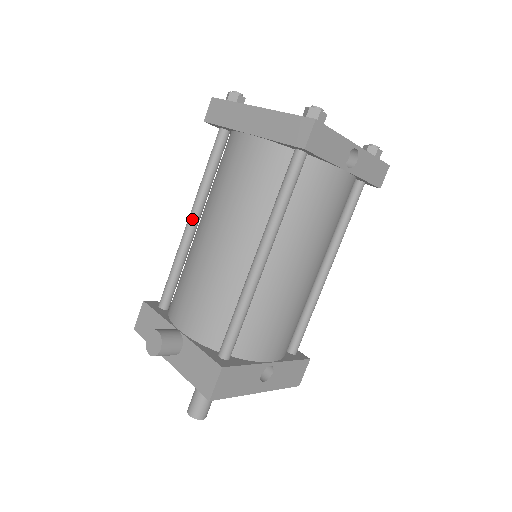
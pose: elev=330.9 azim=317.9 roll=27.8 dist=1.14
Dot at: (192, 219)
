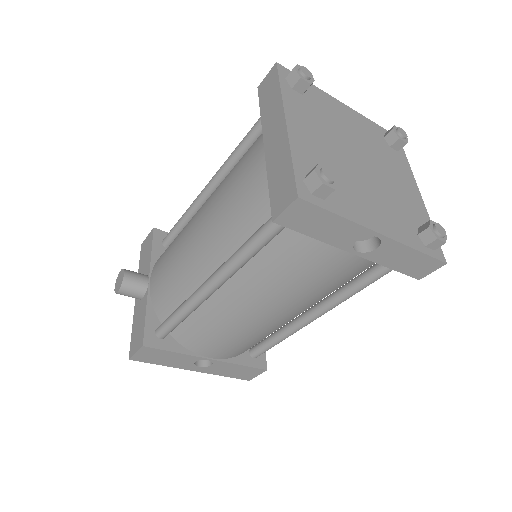
Dot at: (209, 186)
